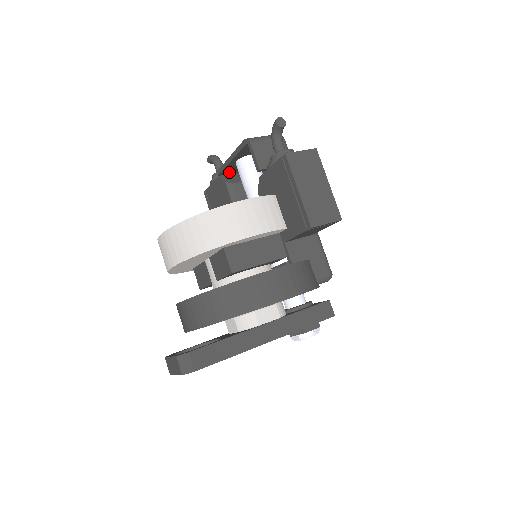
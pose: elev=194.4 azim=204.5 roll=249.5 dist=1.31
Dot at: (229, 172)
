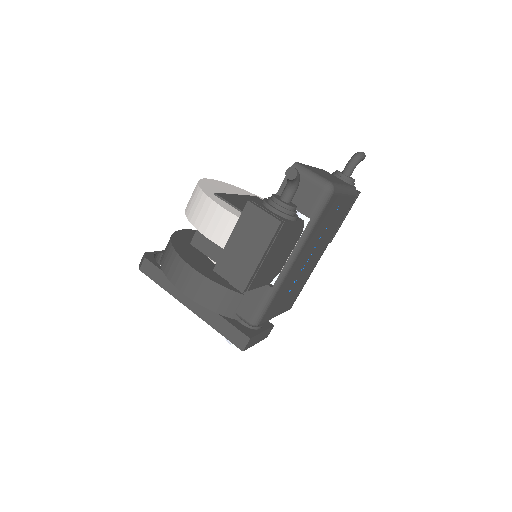
Dot at: occluded
